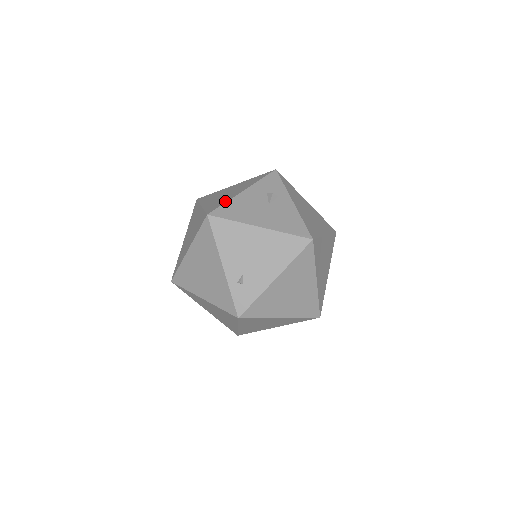
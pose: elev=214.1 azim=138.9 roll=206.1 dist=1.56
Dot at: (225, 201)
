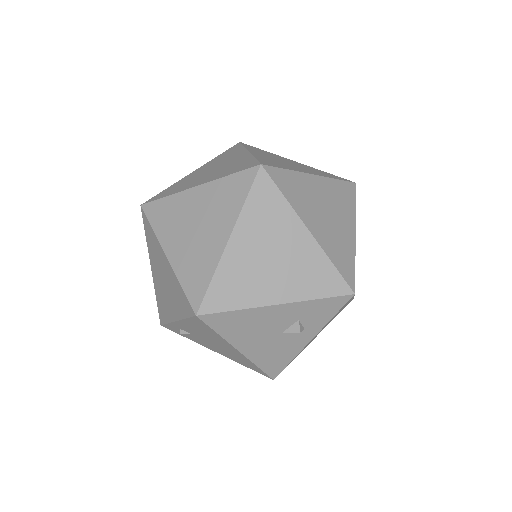
Dot at: (240, 304)
